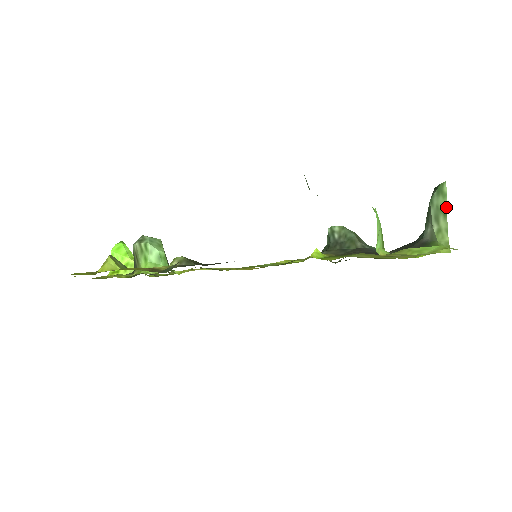
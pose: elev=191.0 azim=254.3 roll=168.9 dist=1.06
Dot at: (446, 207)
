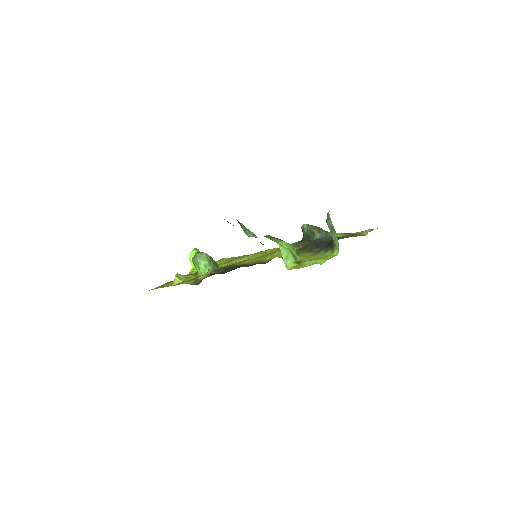
Dot at: (333, 226)
